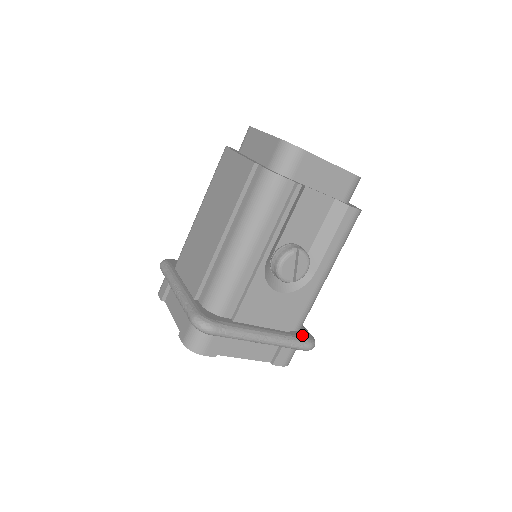
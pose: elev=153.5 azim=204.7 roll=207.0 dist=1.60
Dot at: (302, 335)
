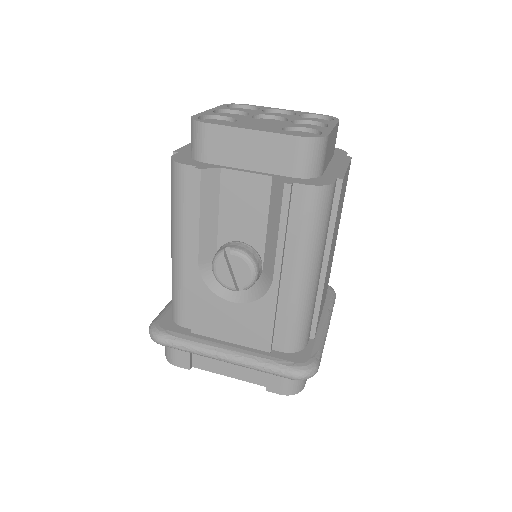
Dot at: (290, 359)
